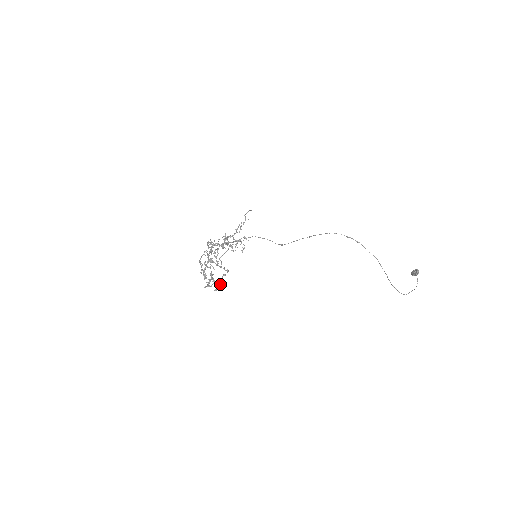
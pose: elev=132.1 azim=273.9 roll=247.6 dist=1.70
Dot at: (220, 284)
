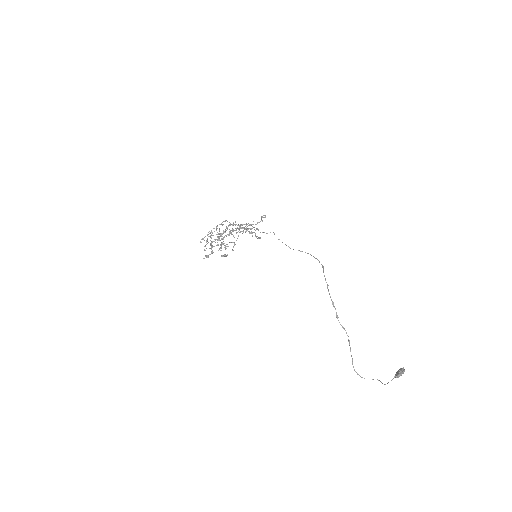
Dot at: (225, 256)
